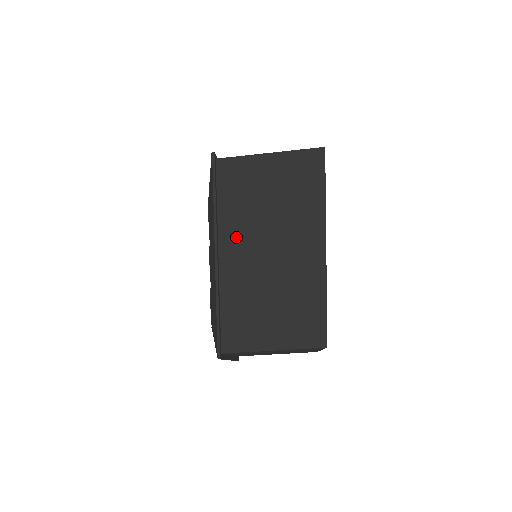
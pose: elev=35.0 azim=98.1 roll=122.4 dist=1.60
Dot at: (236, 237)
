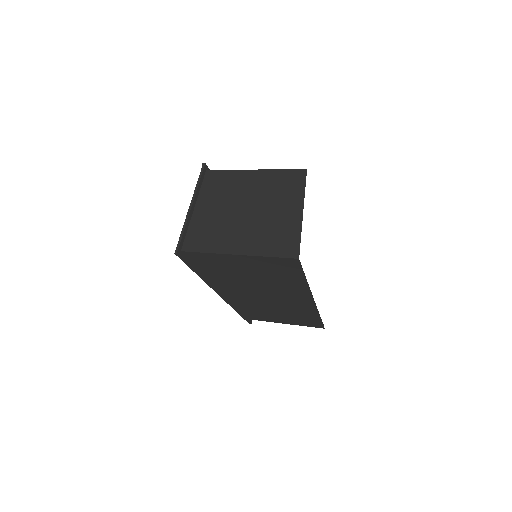
Dot at: (233, 289)
